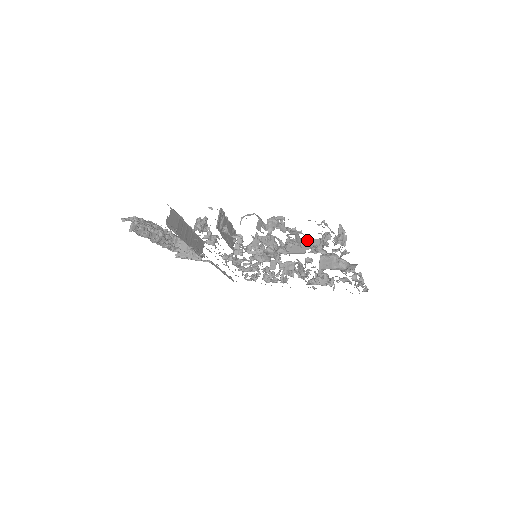
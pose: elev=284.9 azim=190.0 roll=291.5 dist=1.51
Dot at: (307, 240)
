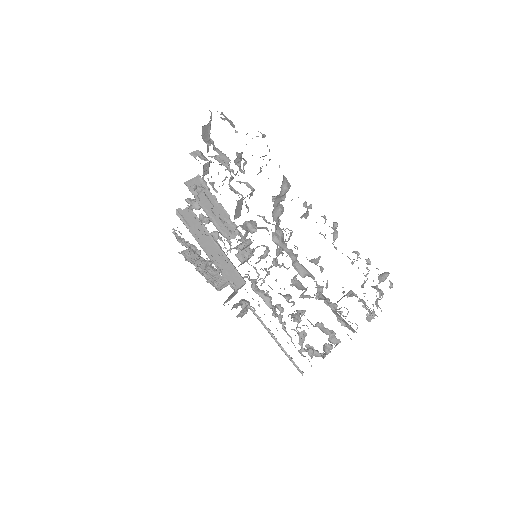
Dot at: occluded
